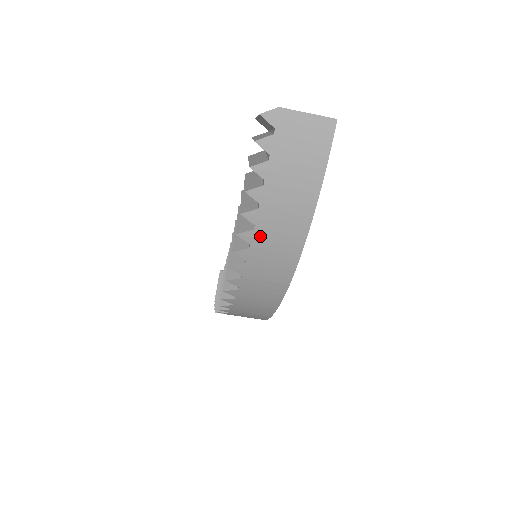
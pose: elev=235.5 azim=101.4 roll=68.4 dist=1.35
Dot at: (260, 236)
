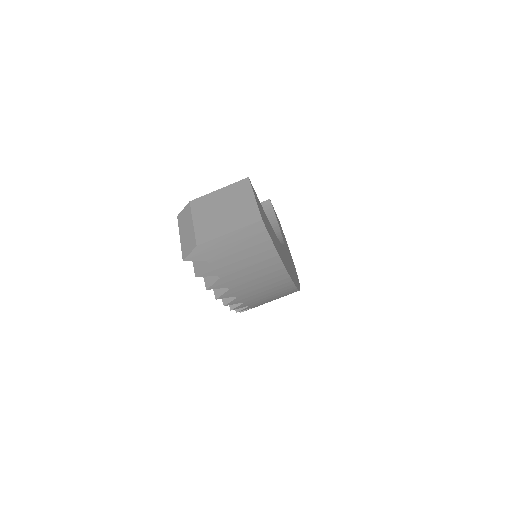
Dot at: (252, 302)
